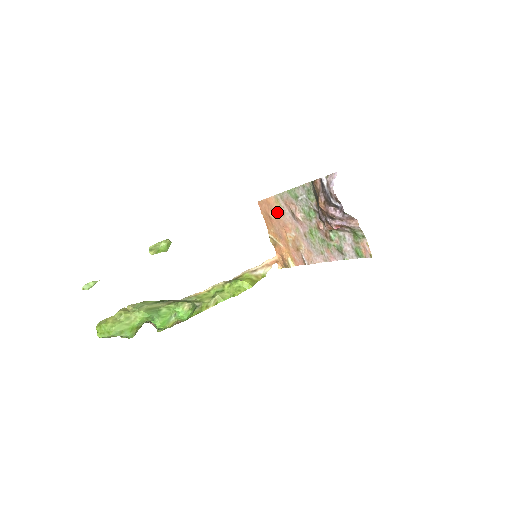
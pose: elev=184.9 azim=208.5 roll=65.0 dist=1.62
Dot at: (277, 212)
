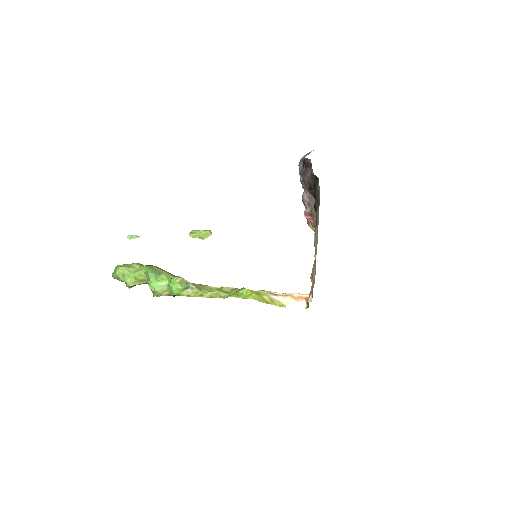
Dot at: occluded
